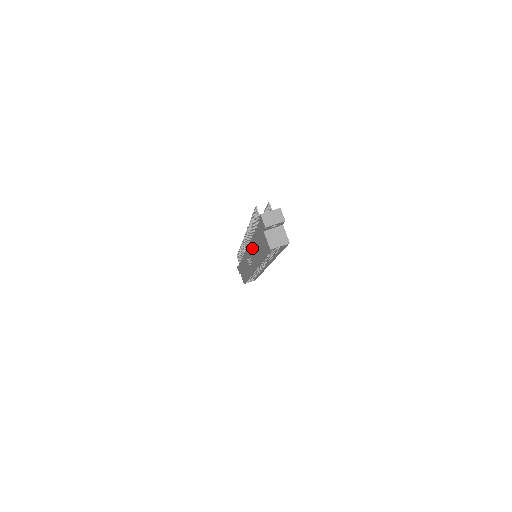
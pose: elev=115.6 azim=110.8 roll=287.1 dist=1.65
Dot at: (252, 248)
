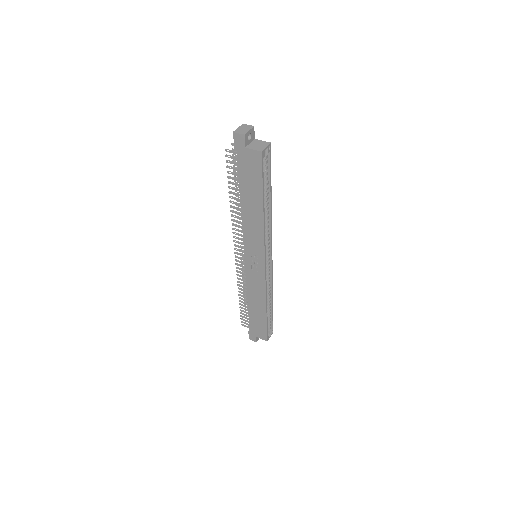
Dot at: (248, 224)
